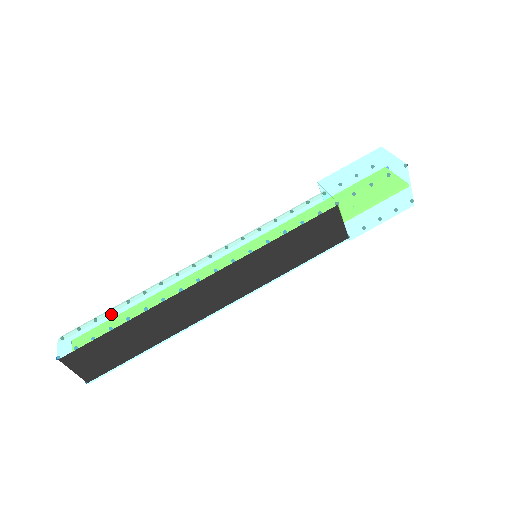
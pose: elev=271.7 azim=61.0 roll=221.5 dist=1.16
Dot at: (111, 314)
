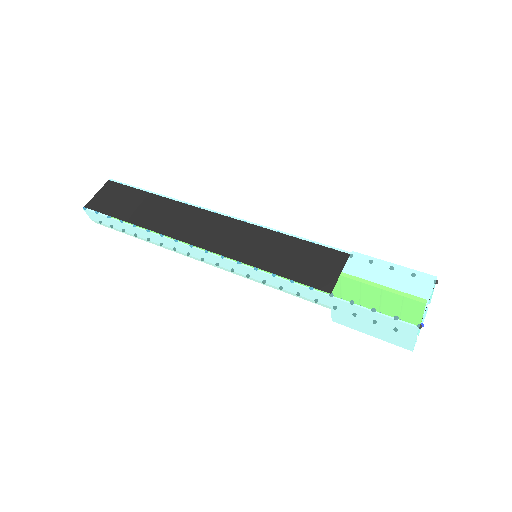
Dot at: occluded
